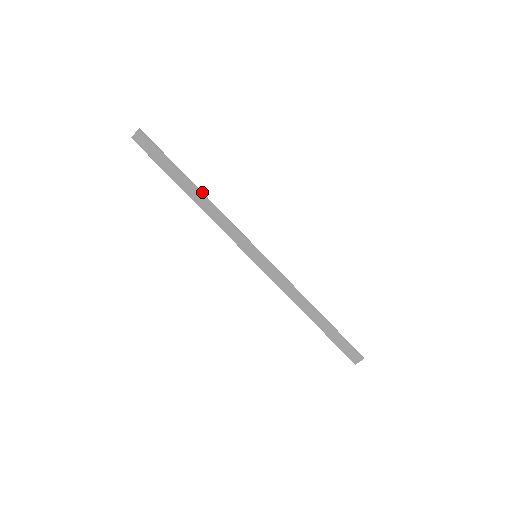
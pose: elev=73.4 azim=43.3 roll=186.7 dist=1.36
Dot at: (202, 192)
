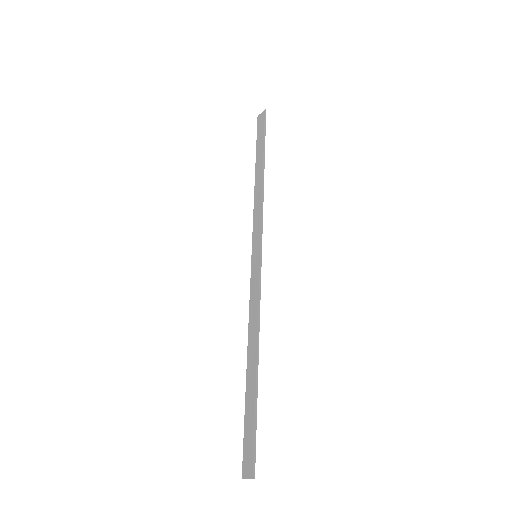
Dot at: occluded
